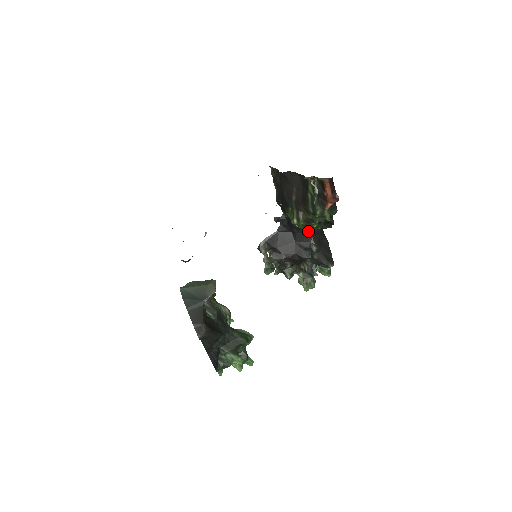
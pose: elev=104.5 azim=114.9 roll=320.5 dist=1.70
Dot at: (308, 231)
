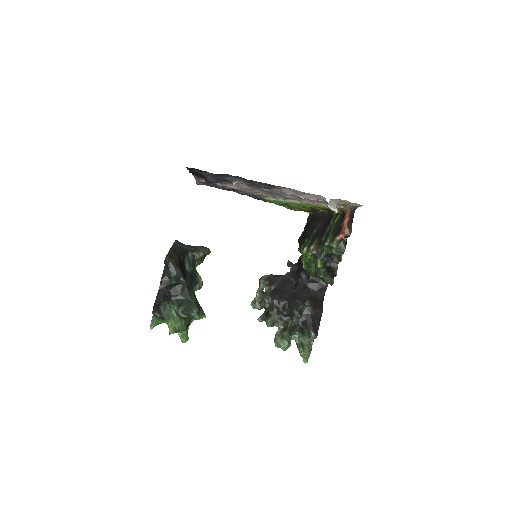
Dot at: (310, 287)
